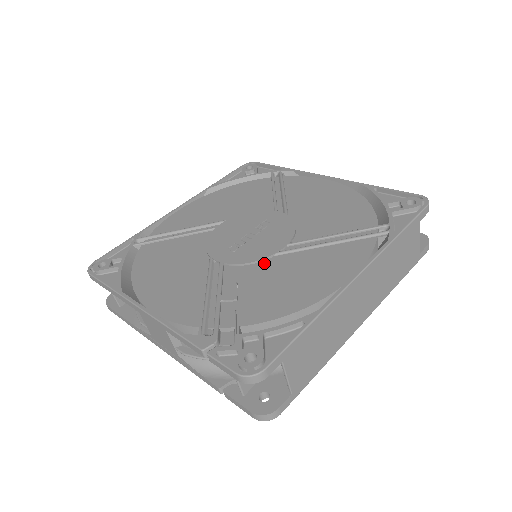
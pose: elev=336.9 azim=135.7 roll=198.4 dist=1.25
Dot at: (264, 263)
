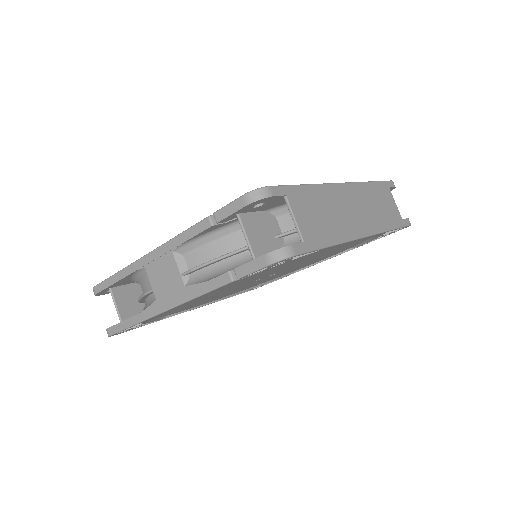
Dot at: occluded
